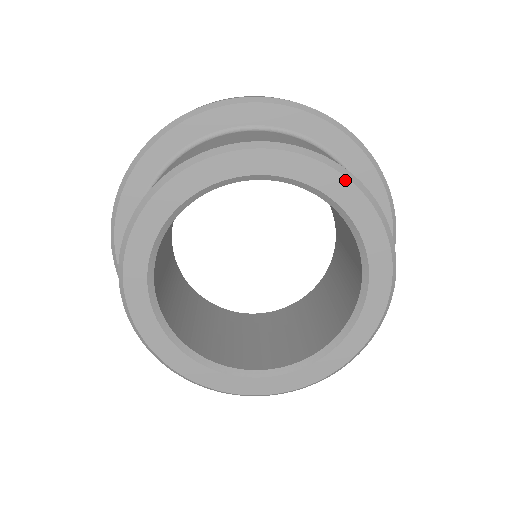
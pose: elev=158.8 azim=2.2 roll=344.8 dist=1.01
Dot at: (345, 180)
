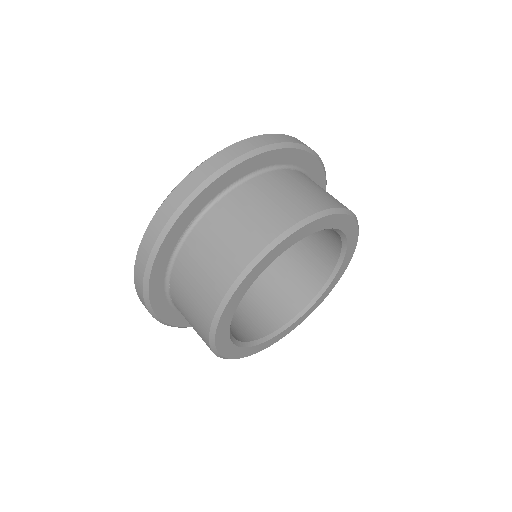
Dot at: (320, 220)
